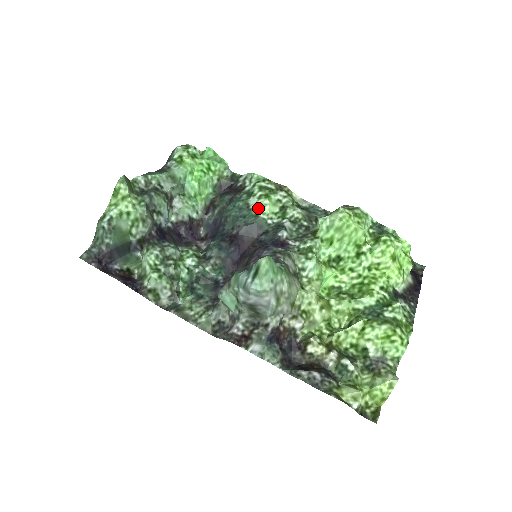
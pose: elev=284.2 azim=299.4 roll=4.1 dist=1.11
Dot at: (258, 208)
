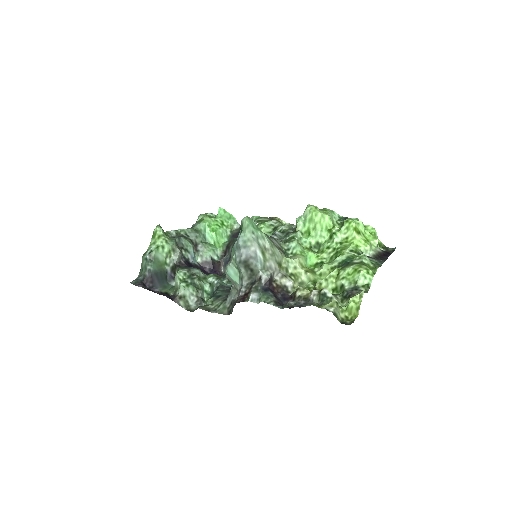
Dot at: occluded
